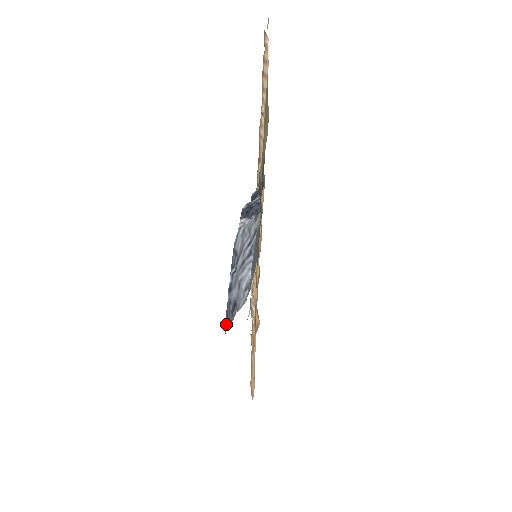
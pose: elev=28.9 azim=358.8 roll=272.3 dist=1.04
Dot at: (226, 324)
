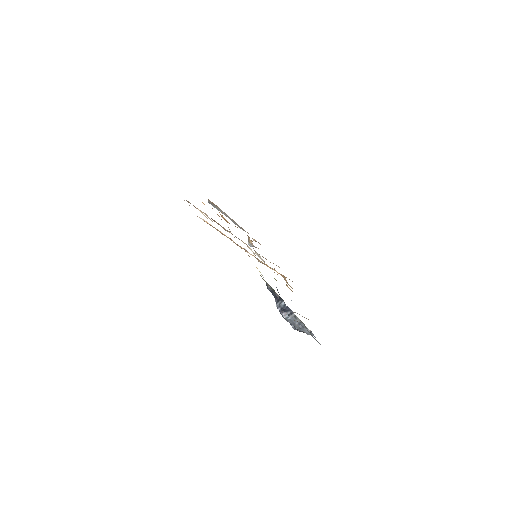
Dot at: occluded
